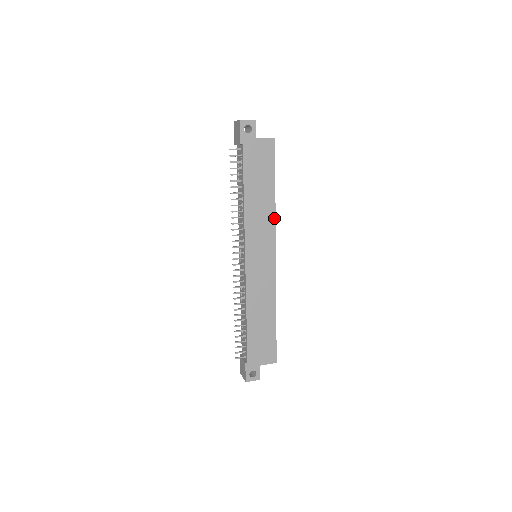
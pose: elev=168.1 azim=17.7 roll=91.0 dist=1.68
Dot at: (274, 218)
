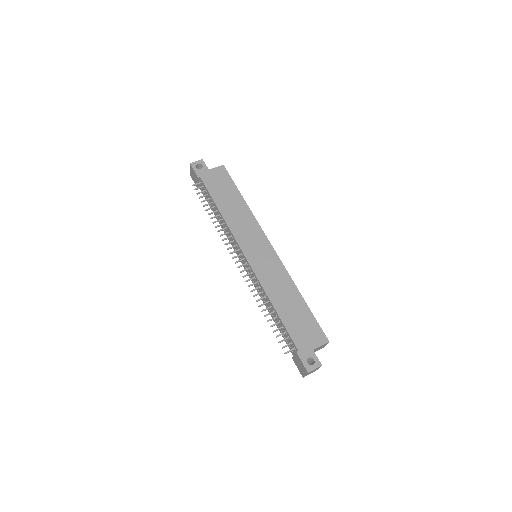
Dot at: (253, 217)
